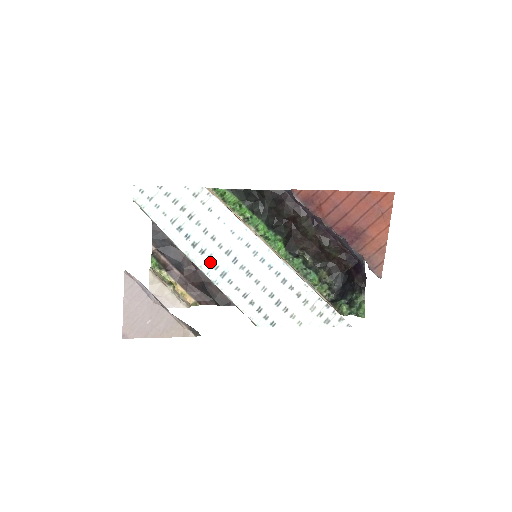
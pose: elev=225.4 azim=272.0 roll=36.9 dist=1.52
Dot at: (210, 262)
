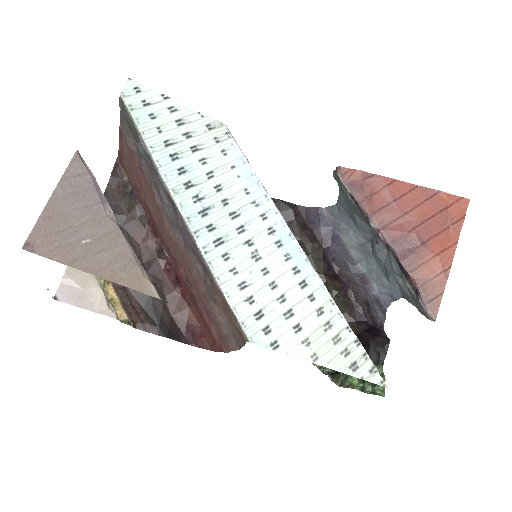
Dot at: (204, 217)
